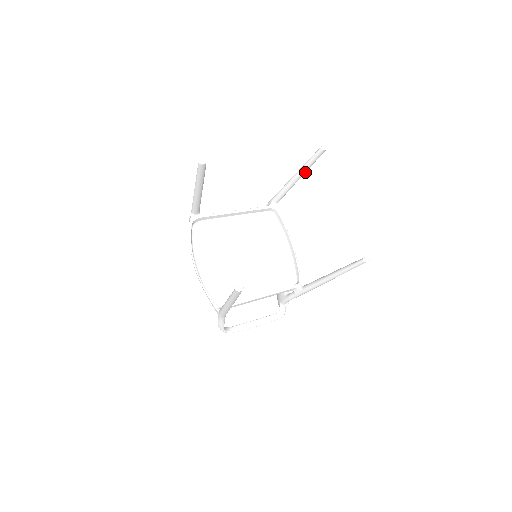
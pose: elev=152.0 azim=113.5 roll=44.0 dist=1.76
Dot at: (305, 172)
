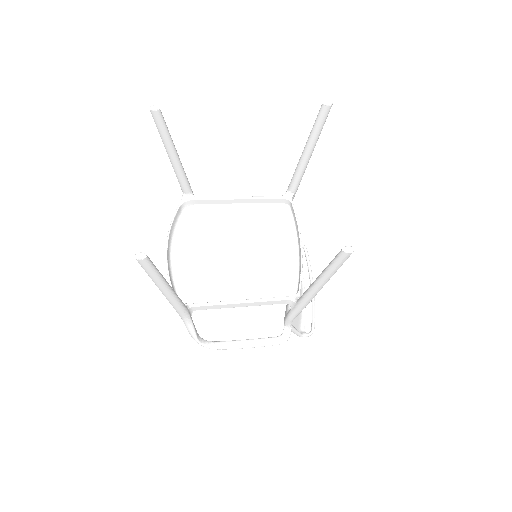
Dot at: (314, 144)
